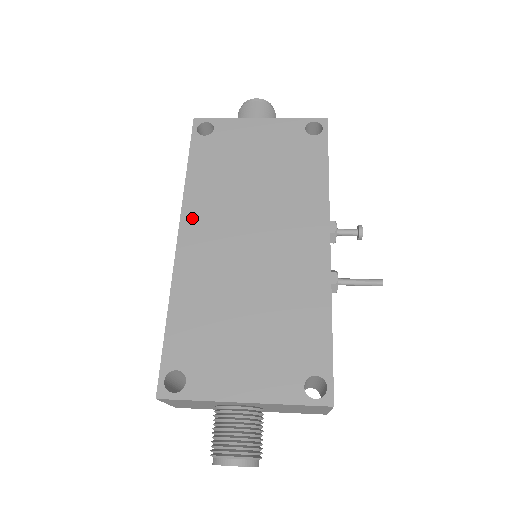
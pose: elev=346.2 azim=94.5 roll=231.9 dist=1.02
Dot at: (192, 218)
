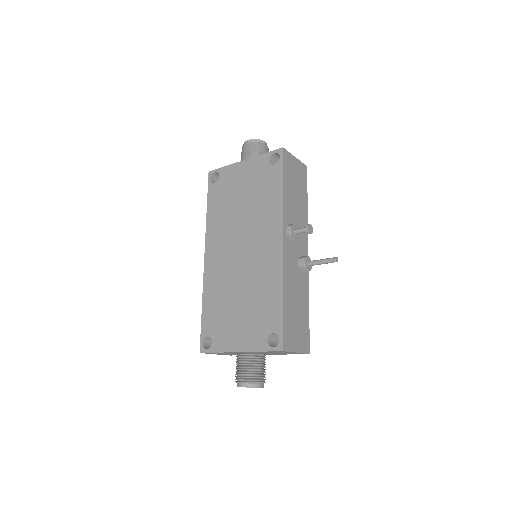
Dot at: (211, 242)
